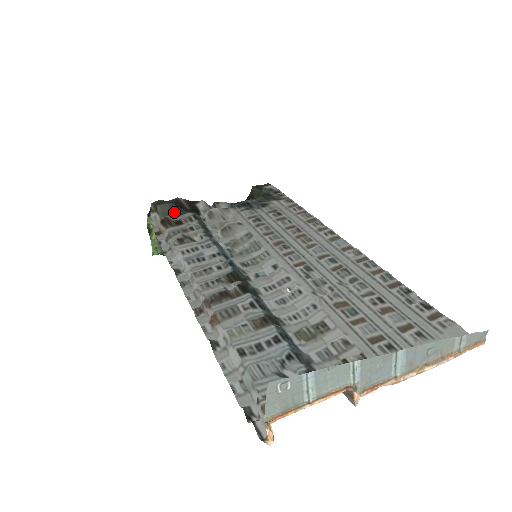
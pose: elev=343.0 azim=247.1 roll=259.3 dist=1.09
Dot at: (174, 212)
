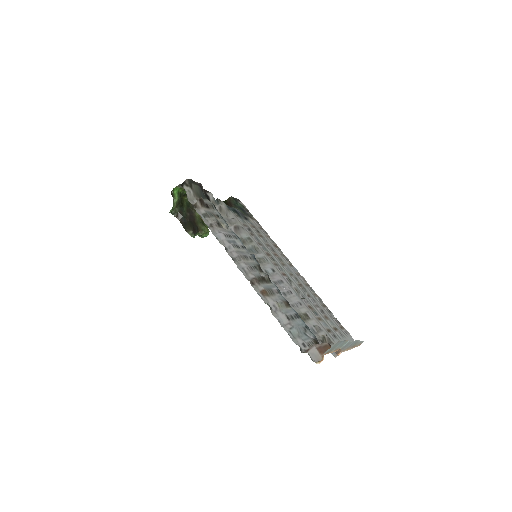
Dot at: (201, 194)
